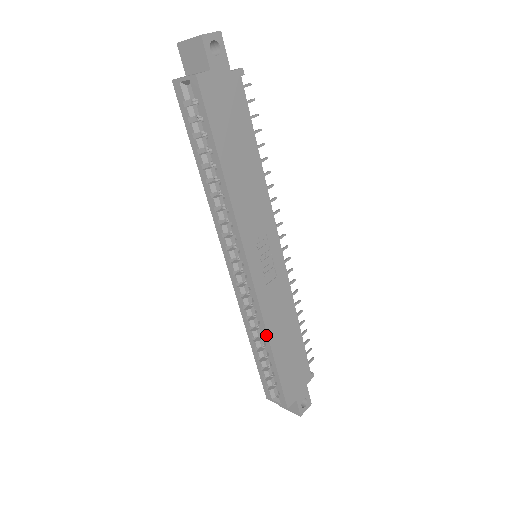
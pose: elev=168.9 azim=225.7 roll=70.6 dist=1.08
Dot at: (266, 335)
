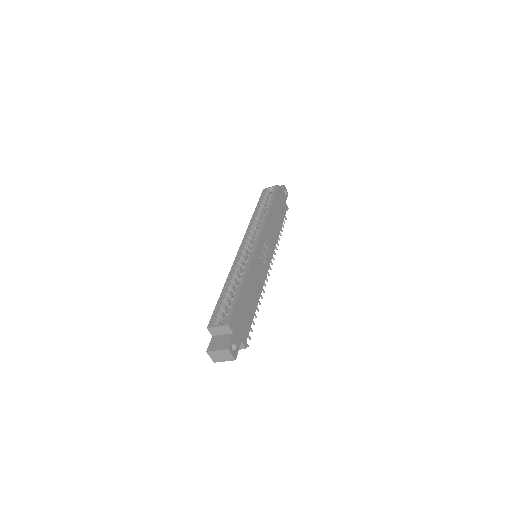
Dot at: (246, 273)
